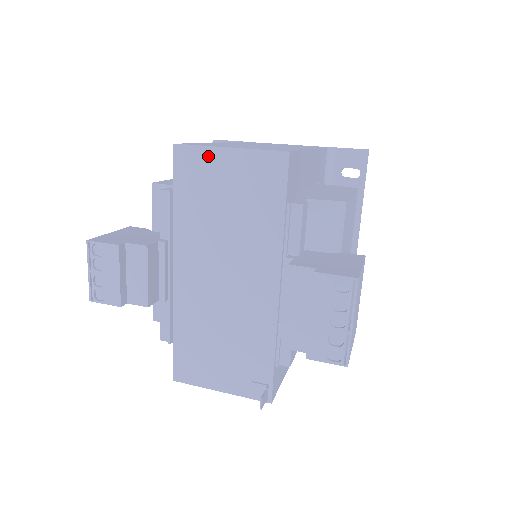
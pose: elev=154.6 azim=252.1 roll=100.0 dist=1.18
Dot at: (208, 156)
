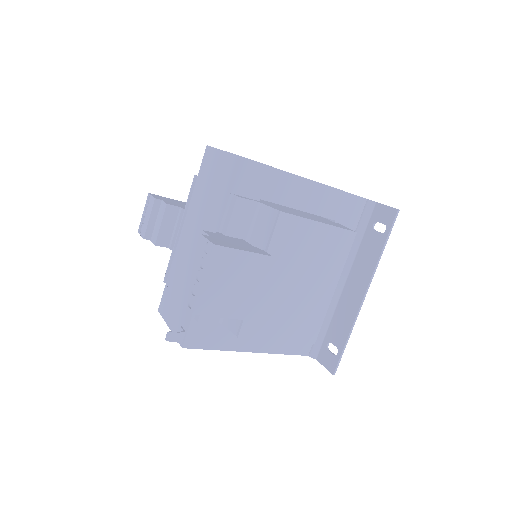
Dot at: (215, 155)
